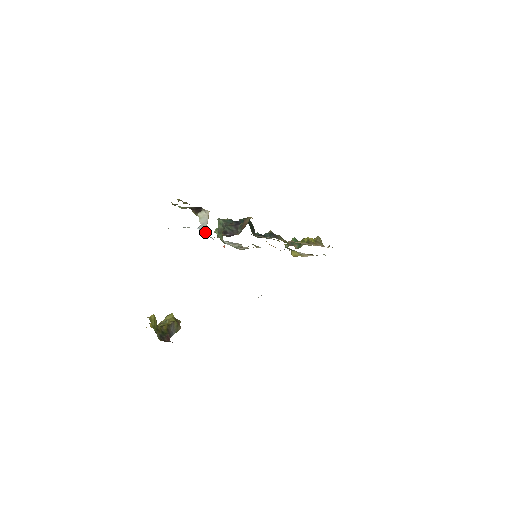
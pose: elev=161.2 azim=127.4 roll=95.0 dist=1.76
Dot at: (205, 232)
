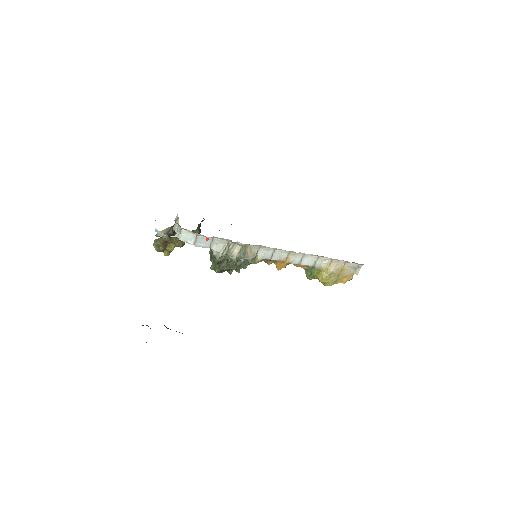
Dot at: (180, 230)
